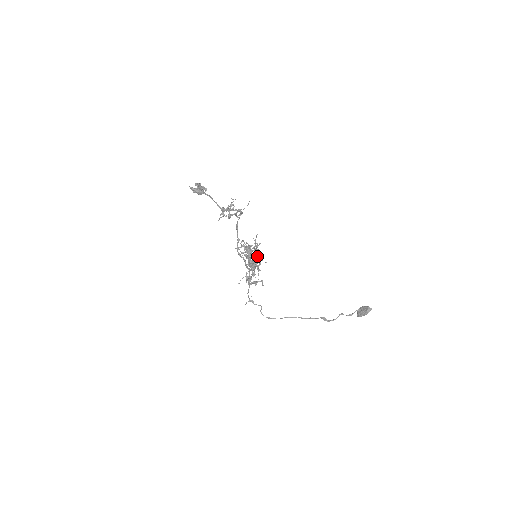
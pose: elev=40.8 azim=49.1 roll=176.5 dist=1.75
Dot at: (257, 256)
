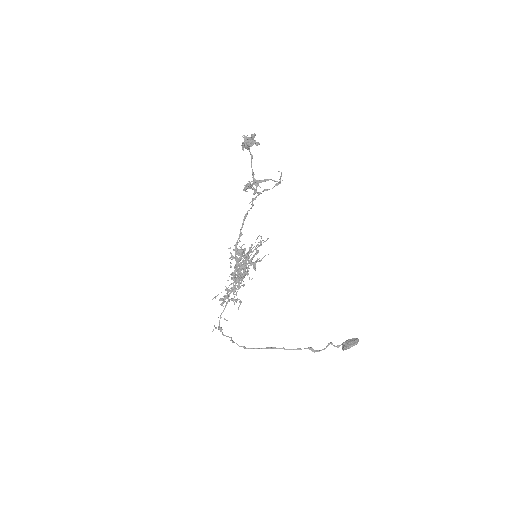
Dot at: occluded
